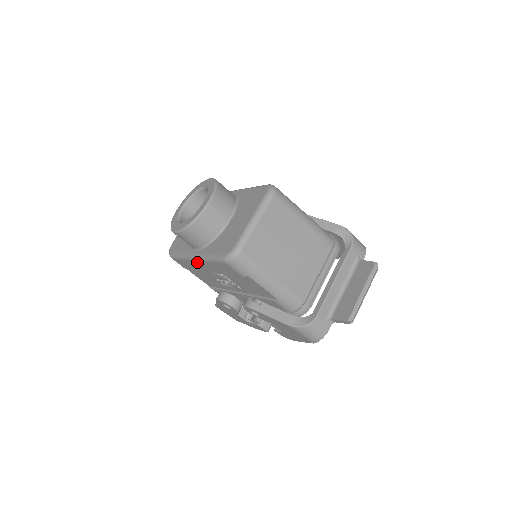
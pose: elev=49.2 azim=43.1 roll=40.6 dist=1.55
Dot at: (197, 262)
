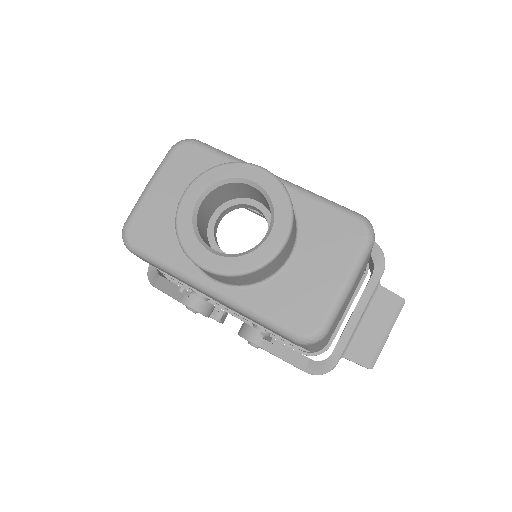
Dot at: (208, 295)
